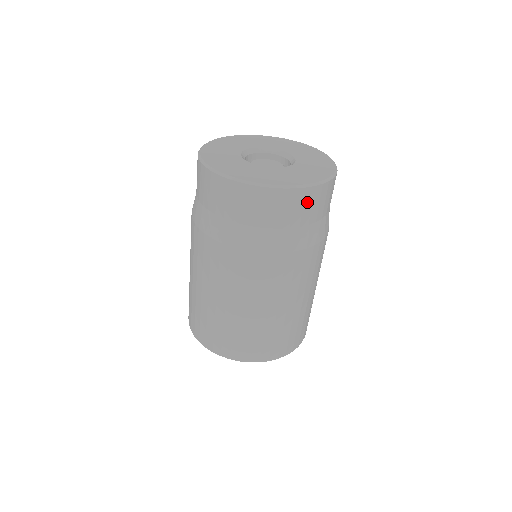
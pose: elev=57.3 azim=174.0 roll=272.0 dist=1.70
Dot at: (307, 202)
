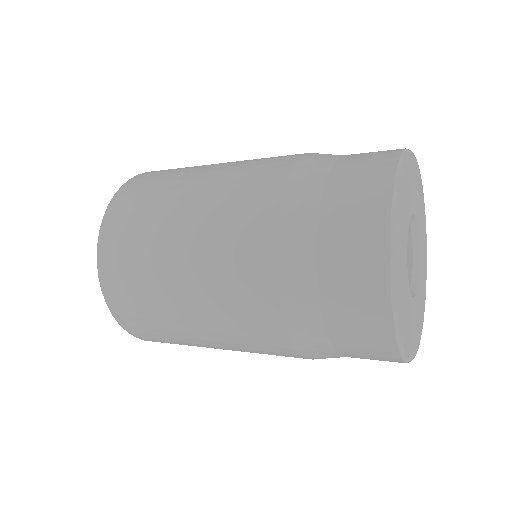
Dot at: occluded
